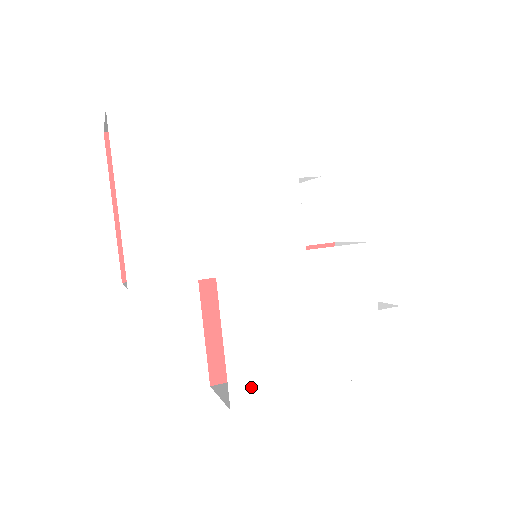
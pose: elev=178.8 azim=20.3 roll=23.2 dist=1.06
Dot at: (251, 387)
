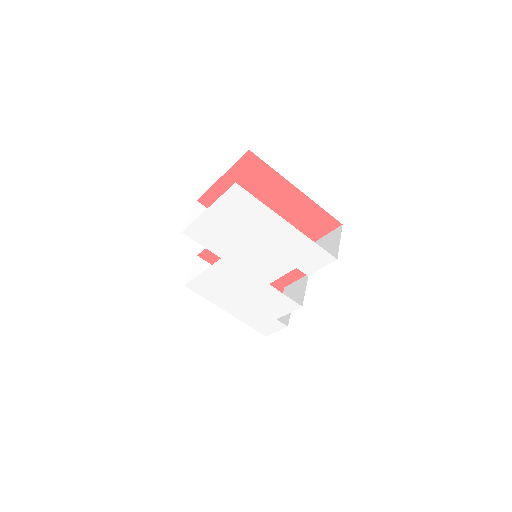
Dot at: (199, 288)
